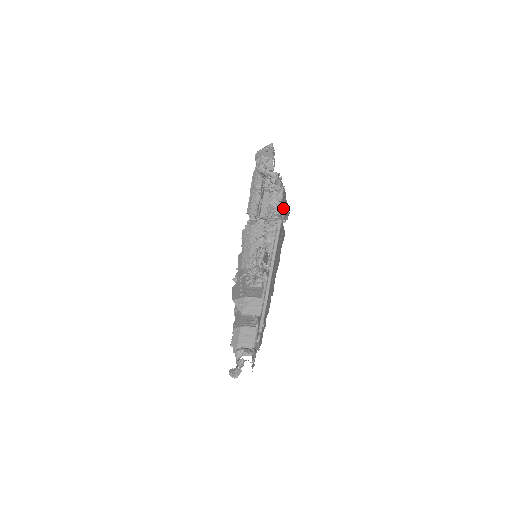
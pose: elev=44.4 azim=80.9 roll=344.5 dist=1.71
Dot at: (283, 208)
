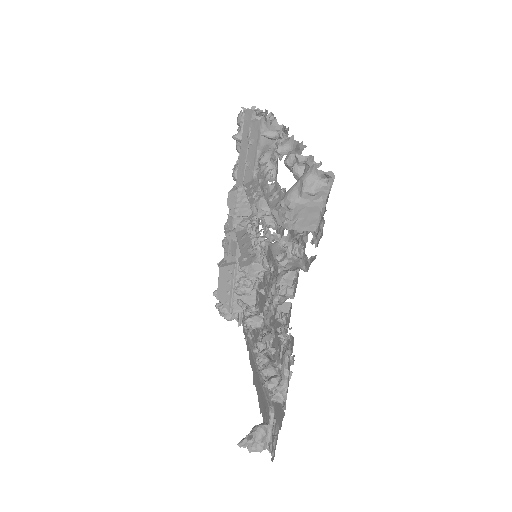
Dot at: (276, 413)
